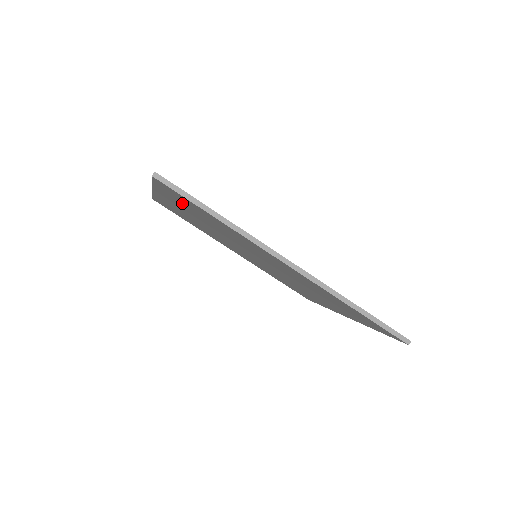
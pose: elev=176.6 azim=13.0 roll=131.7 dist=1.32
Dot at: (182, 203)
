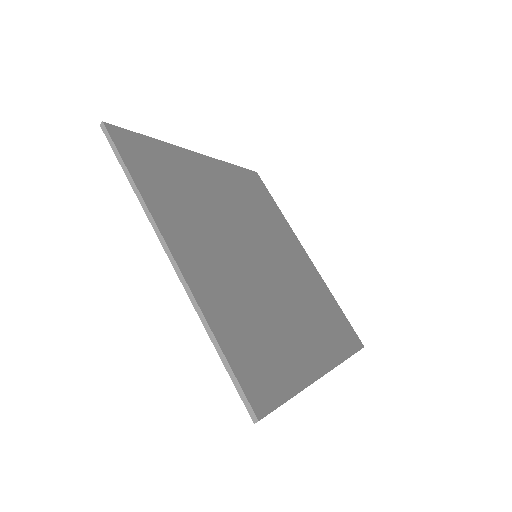
Dot at: occluded
